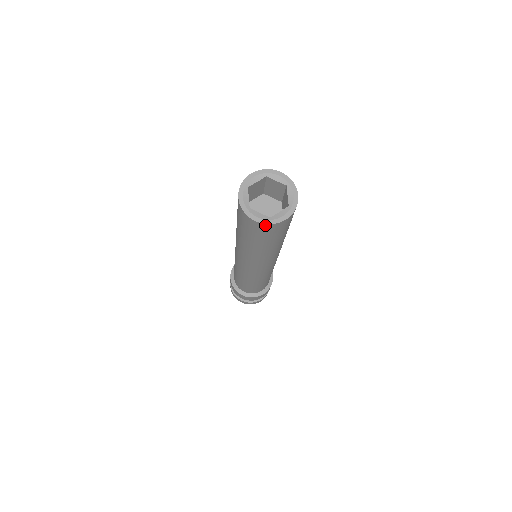
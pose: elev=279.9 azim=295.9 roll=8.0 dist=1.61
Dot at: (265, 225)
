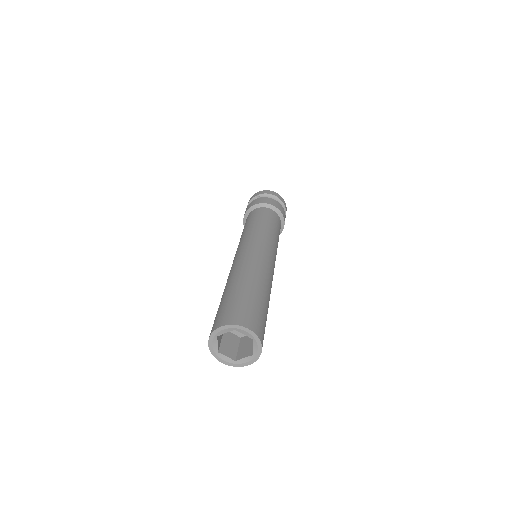
Dot at: (255, 359)
